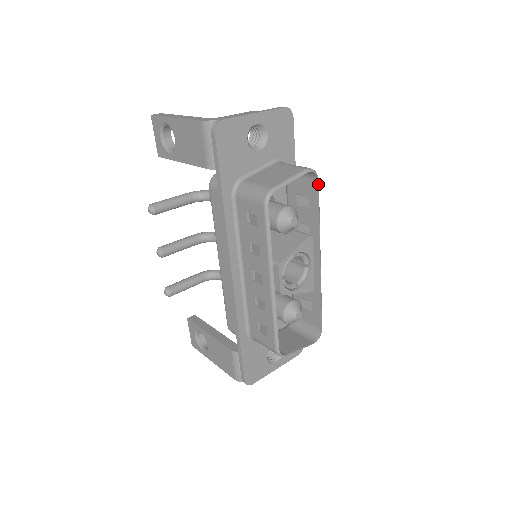
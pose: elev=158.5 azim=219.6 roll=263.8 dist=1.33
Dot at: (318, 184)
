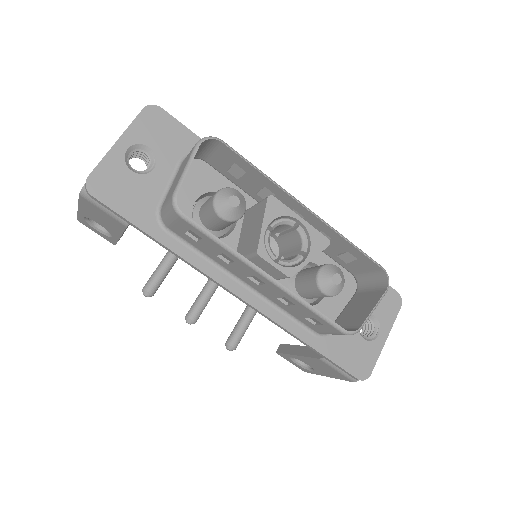
Dot at: (225, 145)
